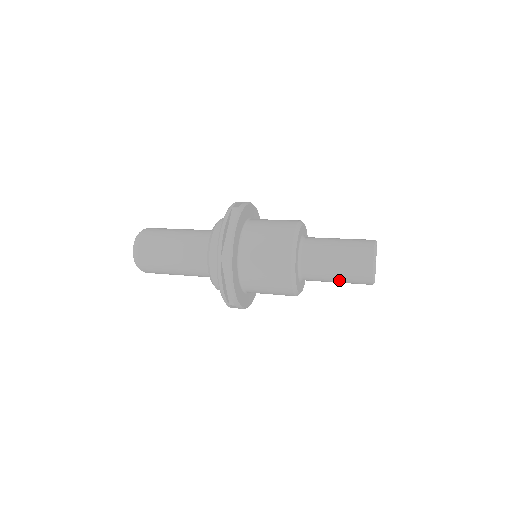
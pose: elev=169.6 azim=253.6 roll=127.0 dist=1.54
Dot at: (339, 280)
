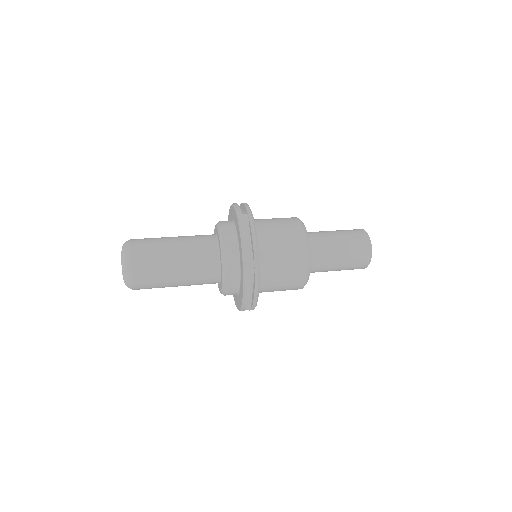
Dot at: (339, 270)
